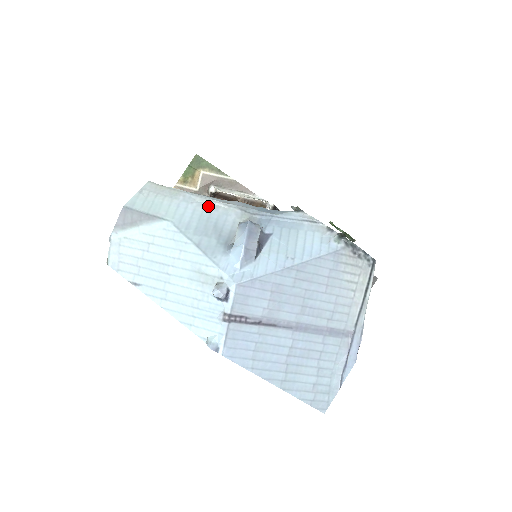
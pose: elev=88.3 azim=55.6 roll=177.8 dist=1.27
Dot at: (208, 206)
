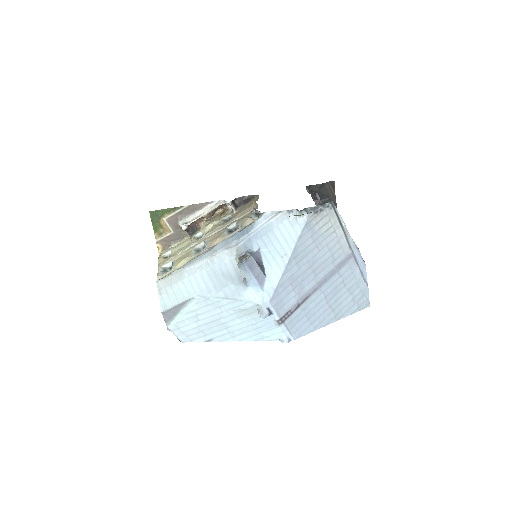
Dot at: (206, 265)
